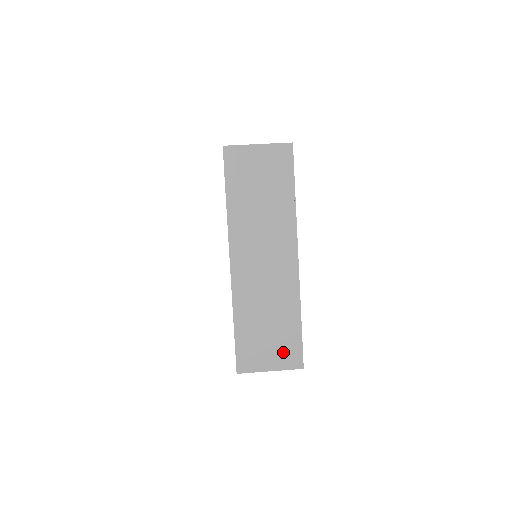
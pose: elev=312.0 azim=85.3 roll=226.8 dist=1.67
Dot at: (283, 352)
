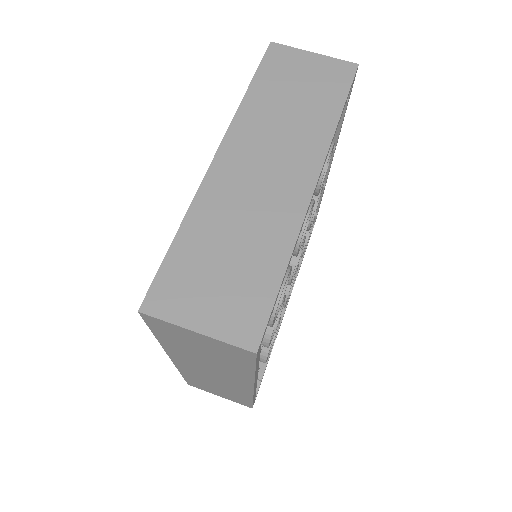
Dot at: (232, 399)
